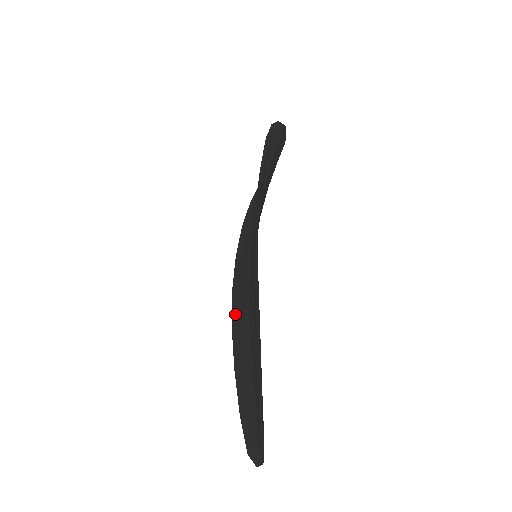
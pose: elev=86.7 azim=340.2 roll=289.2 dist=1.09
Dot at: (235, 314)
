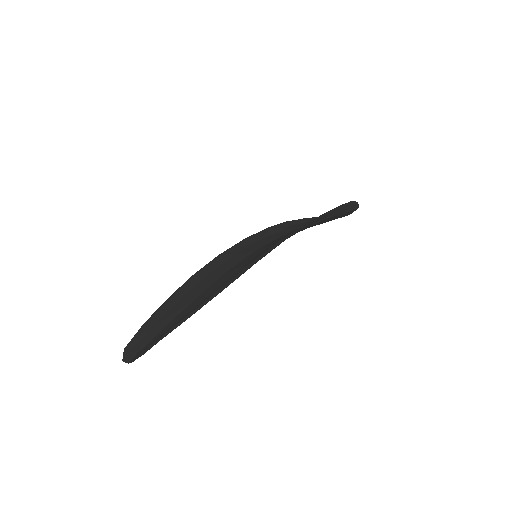
Dot at: (205, 270)
